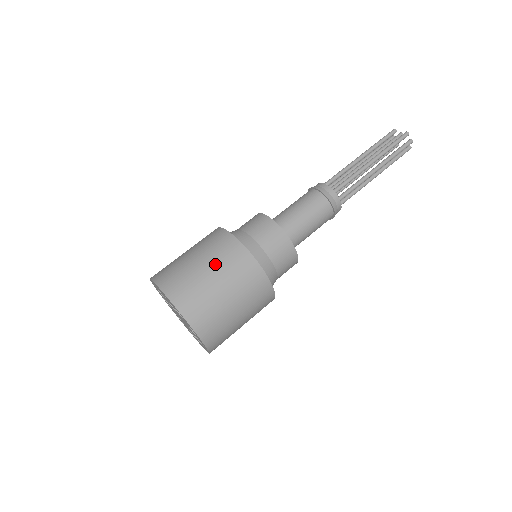
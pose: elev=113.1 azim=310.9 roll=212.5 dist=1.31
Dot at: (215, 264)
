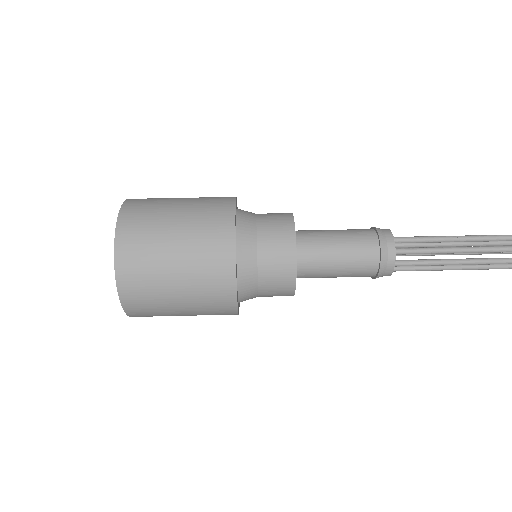
Dot at: (193, 200)
